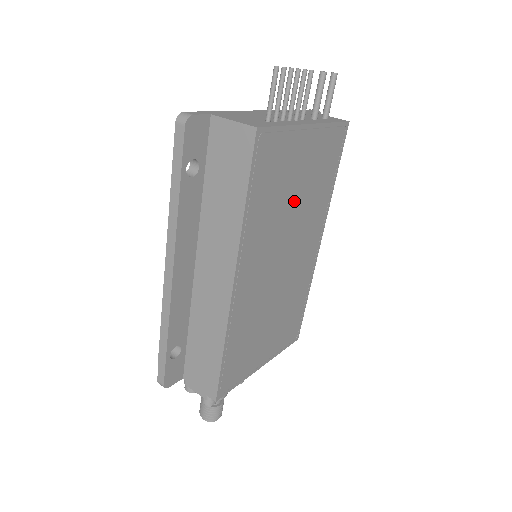
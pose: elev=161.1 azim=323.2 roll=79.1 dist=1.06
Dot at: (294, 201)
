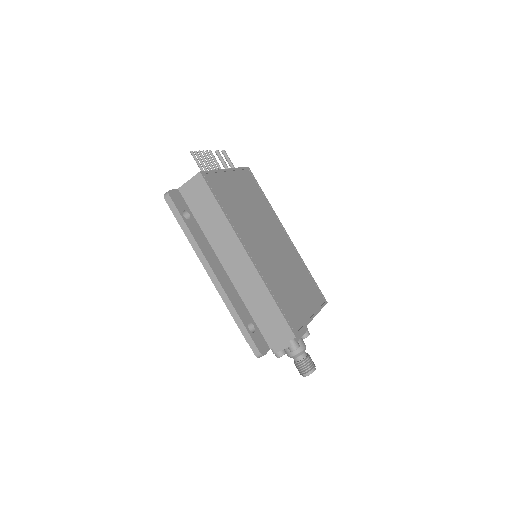
Dot at: (249, 208)
